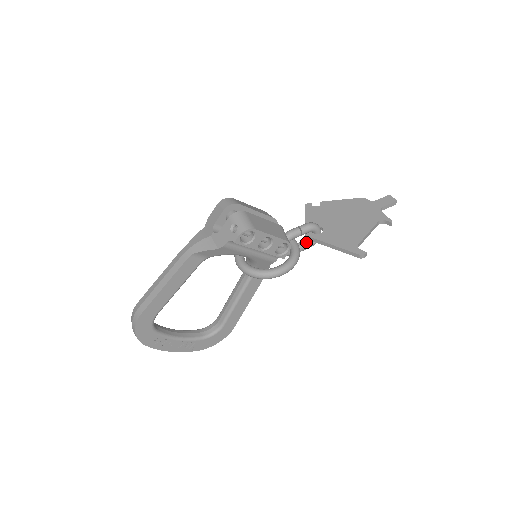
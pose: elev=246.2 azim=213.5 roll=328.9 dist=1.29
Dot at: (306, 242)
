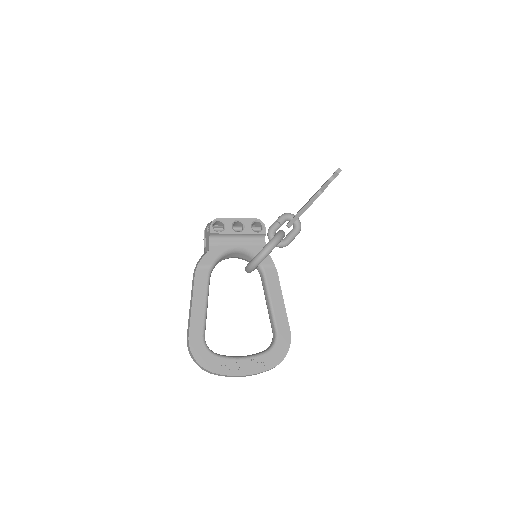
Dot at: (292, 230)
